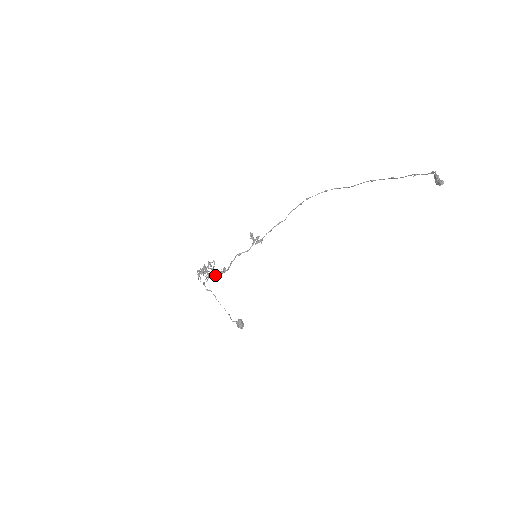
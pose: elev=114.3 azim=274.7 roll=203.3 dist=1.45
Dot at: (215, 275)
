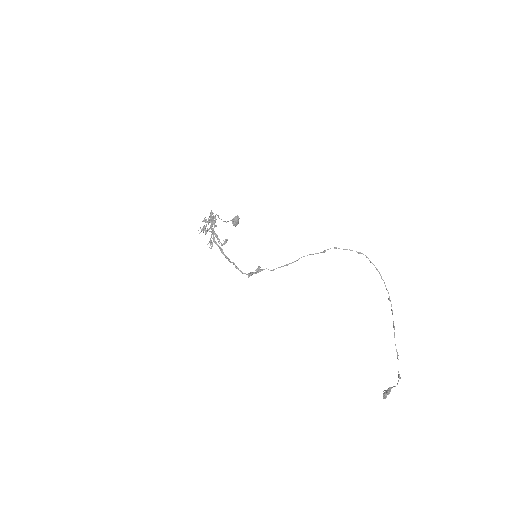
Dot at: (215, 243)
